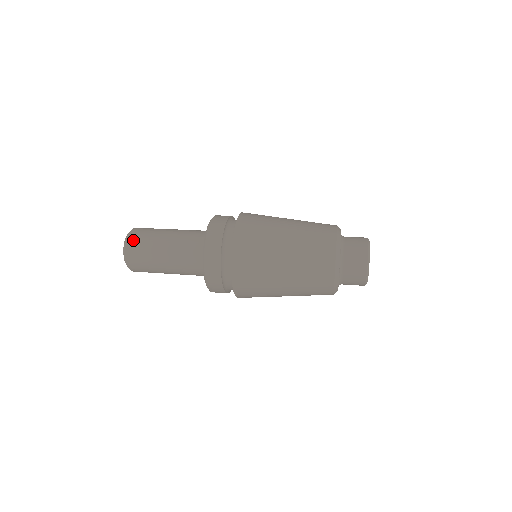
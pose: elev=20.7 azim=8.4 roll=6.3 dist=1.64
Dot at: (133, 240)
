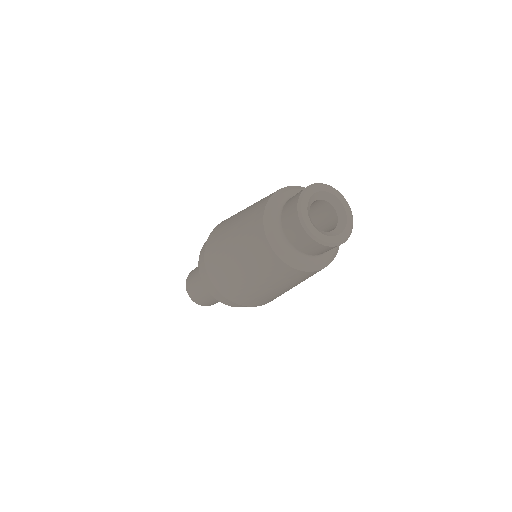
Dot at: (189, 277)
